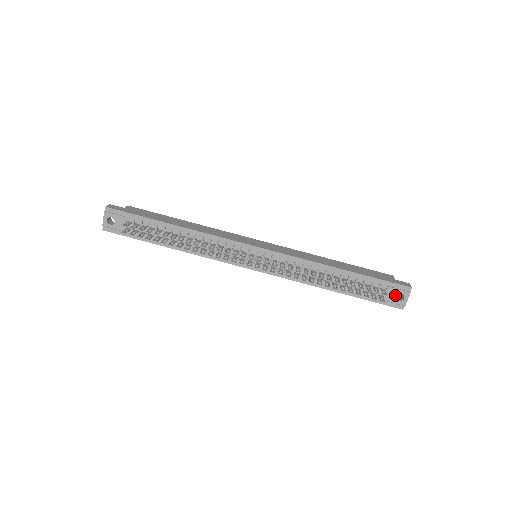
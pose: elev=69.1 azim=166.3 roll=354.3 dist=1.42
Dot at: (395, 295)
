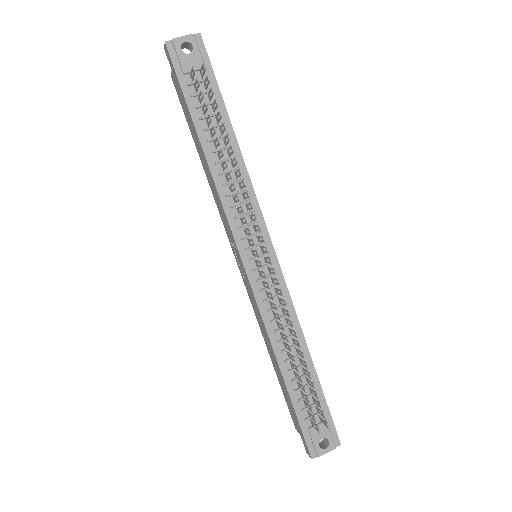
Dot at: (323, 436)
